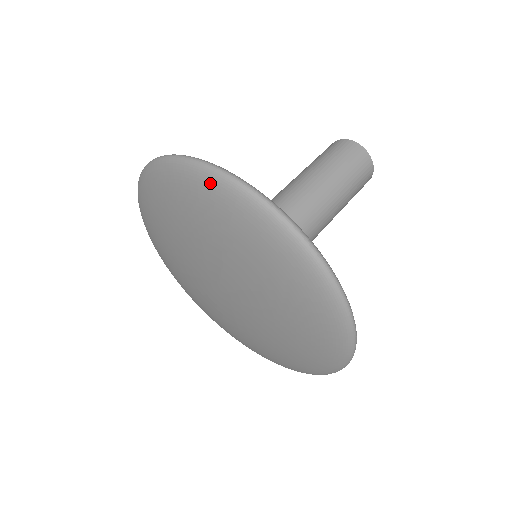
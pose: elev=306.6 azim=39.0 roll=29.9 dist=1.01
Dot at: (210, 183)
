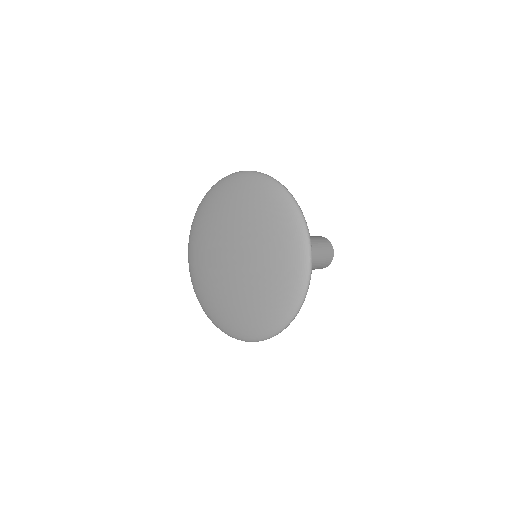
Dot at: (262, 181)
